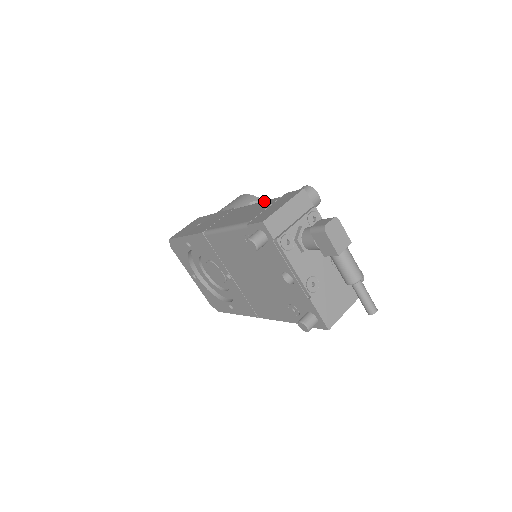
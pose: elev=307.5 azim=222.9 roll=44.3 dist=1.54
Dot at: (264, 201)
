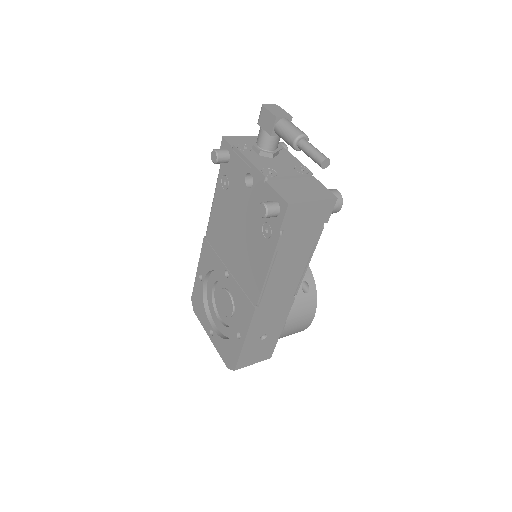
Dot at: occluded
